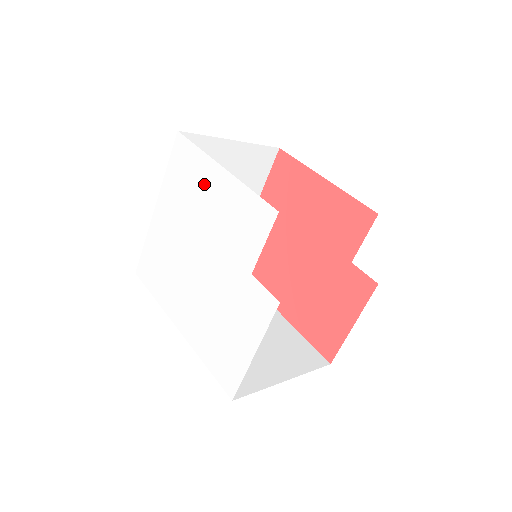
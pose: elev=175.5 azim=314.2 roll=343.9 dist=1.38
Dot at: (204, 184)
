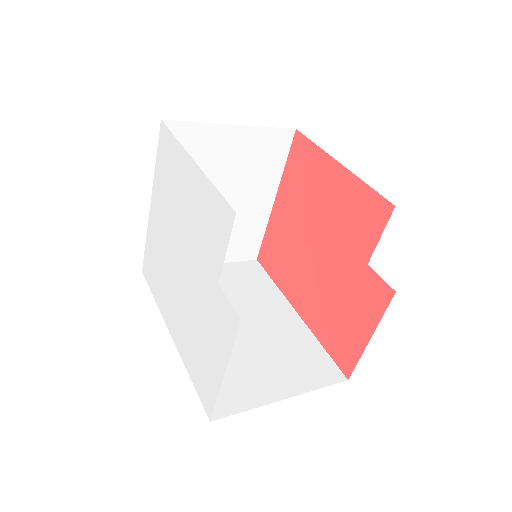
Dot at: (181, 179)
